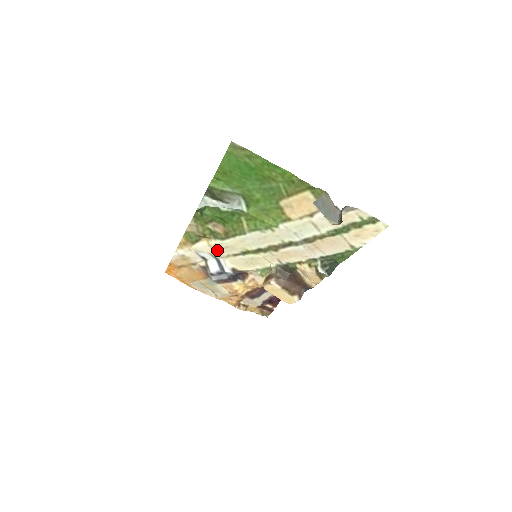
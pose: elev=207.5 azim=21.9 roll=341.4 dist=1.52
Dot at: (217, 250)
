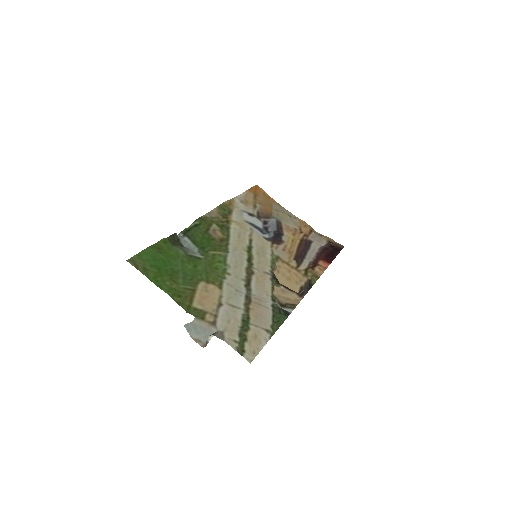
Dot at: (242, 227)
